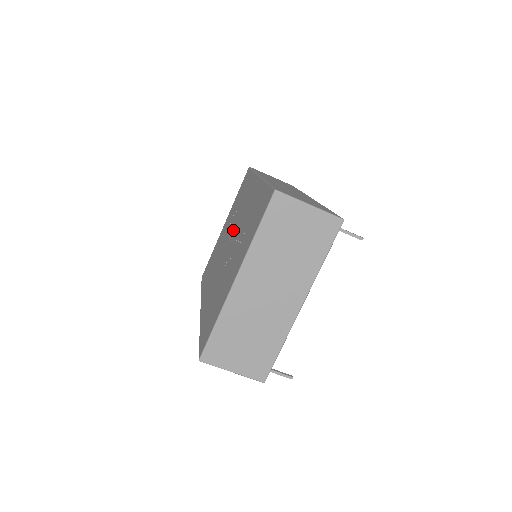
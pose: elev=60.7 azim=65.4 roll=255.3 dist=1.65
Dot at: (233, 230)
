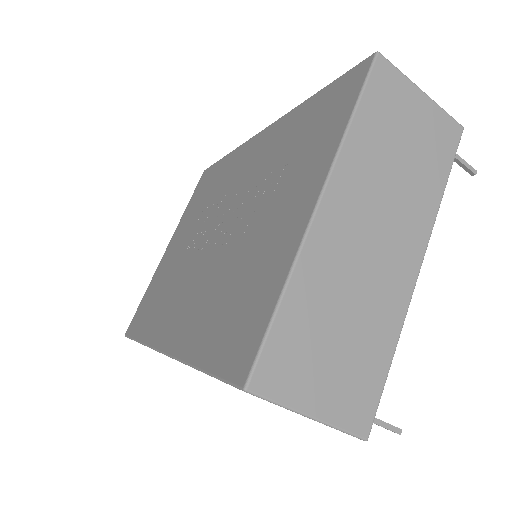
Dot at: (218, 214)
